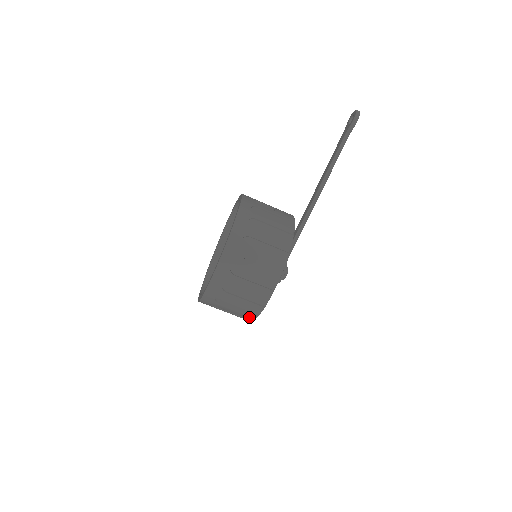
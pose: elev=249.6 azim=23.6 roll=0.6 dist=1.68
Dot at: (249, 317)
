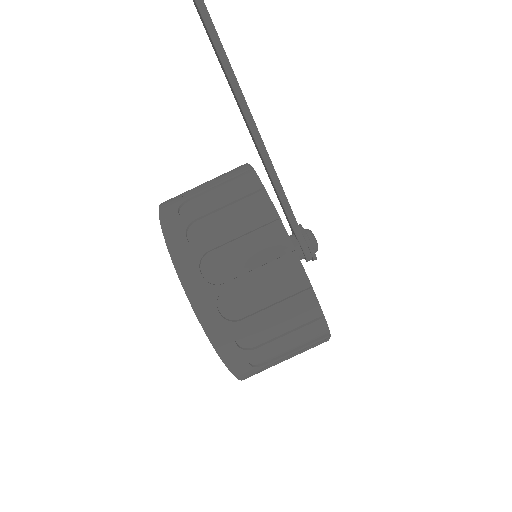
Dot at: occluded
